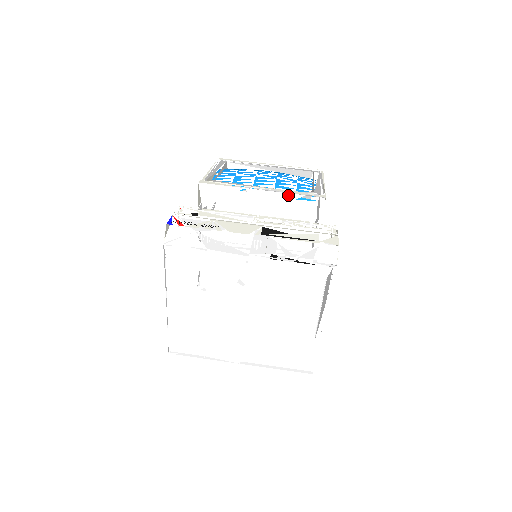
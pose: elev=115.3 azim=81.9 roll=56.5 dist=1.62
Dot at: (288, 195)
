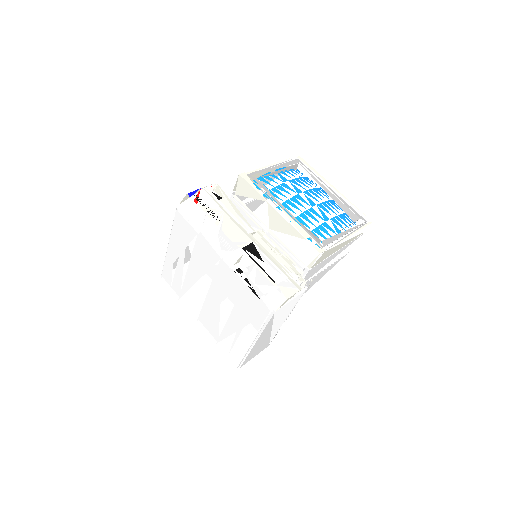
Dot at: (294, 230)
